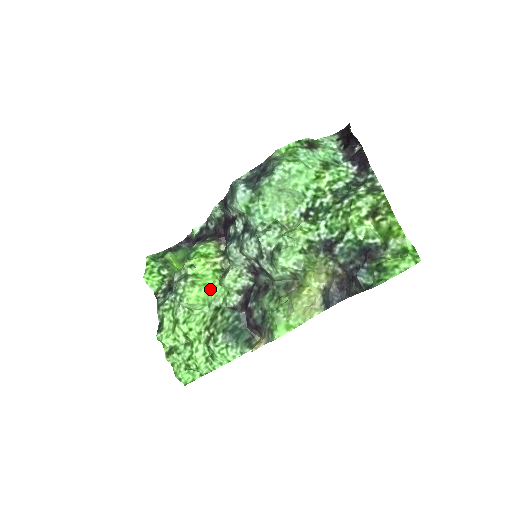
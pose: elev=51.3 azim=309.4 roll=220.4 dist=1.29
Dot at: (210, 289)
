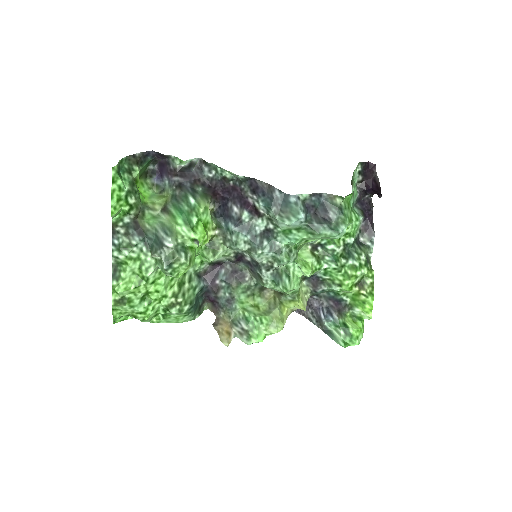
Dot at: occluded
